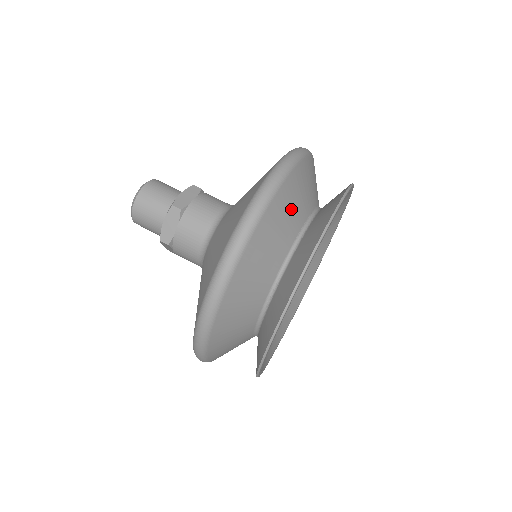
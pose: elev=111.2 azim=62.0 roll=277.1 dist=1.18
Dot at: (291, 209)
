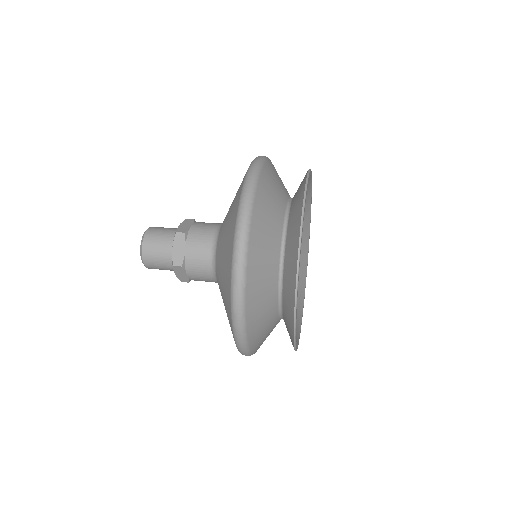
Dot at: occluded
